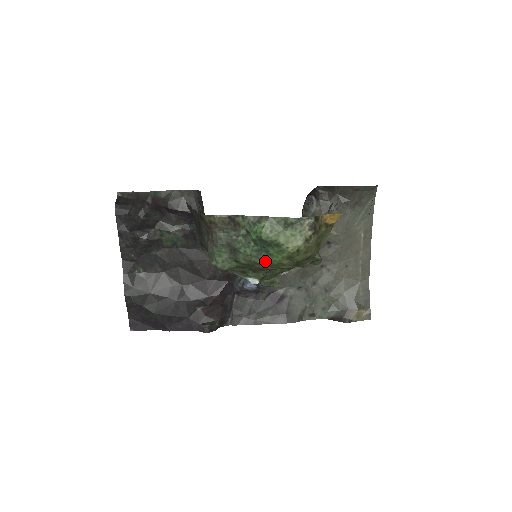
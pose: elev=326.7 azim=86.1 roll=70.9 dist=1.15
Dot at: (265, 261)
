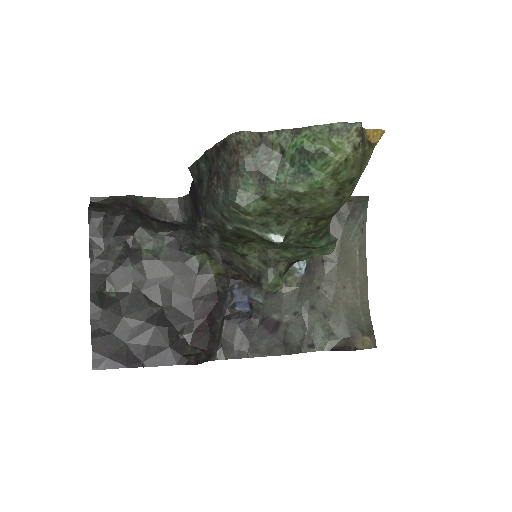
Dot at: (303, 185)
